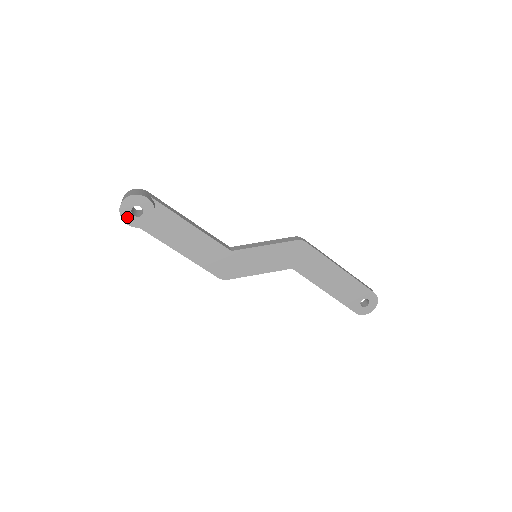
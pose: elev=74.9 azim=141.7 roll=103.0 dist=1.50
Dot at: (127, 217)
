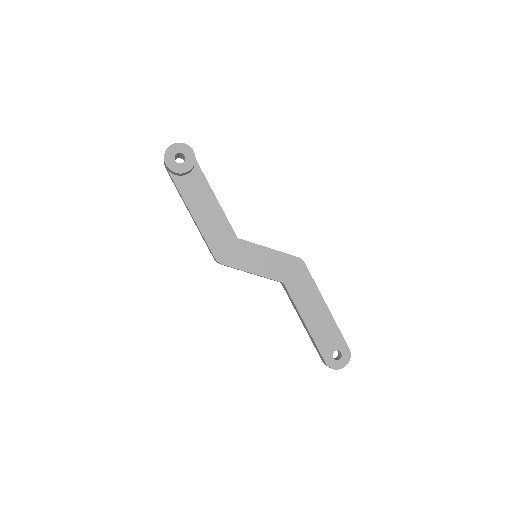
Dot at: (169, 158)
